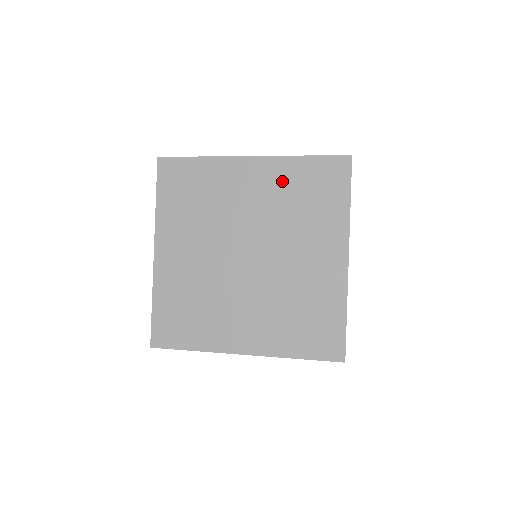
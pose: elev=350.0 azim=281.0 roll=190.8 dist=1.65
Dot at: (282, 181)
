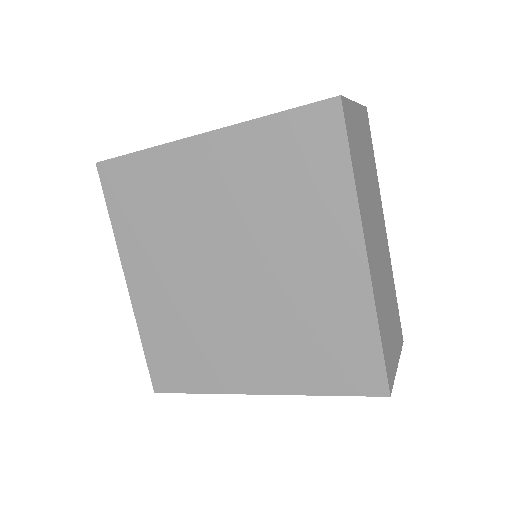
Dot at: (250, 160)
